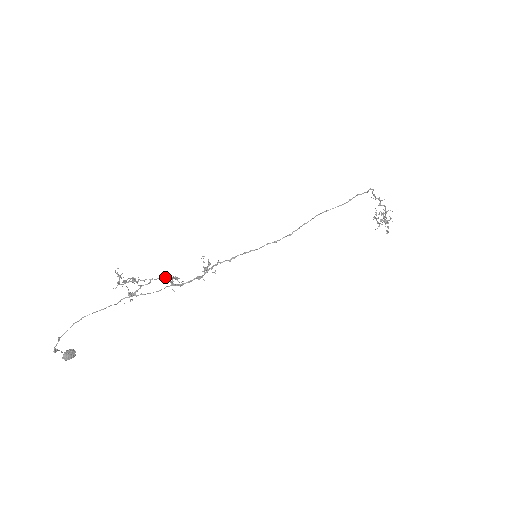
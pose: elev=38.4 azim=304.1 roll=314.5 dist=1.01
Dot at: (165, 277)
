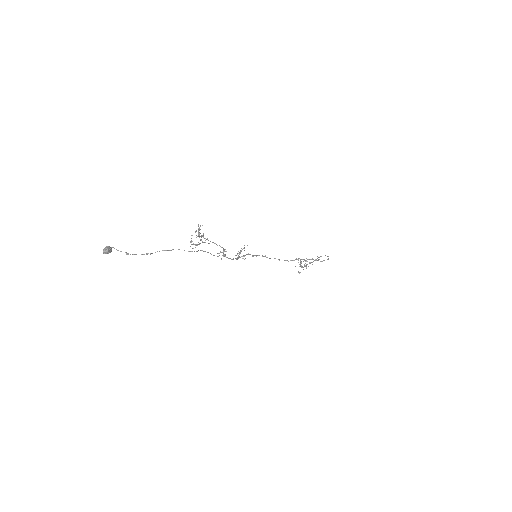
Dot at: (223, 248)
